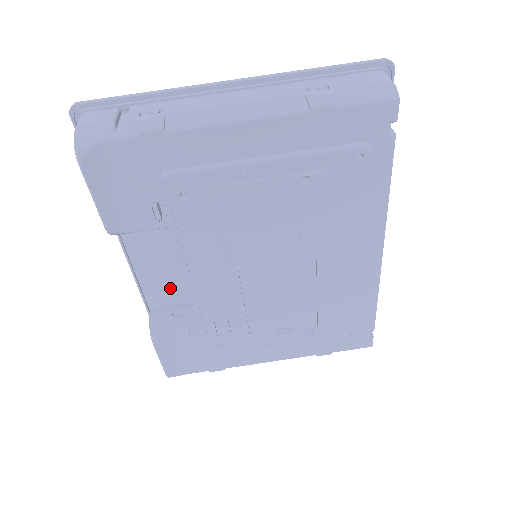
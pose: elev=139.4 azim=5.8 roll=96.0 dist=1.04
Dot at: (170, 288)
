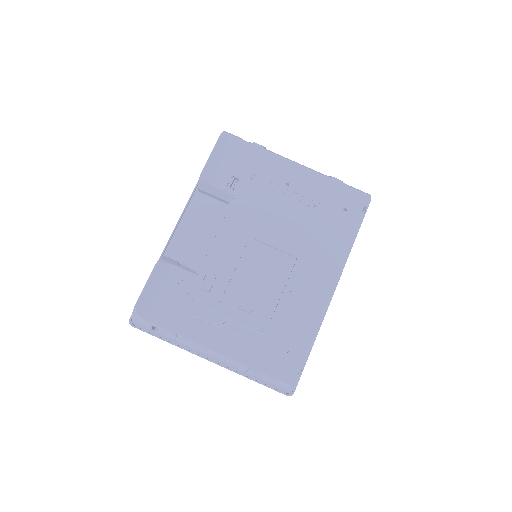
Dot at: (189, 250)
